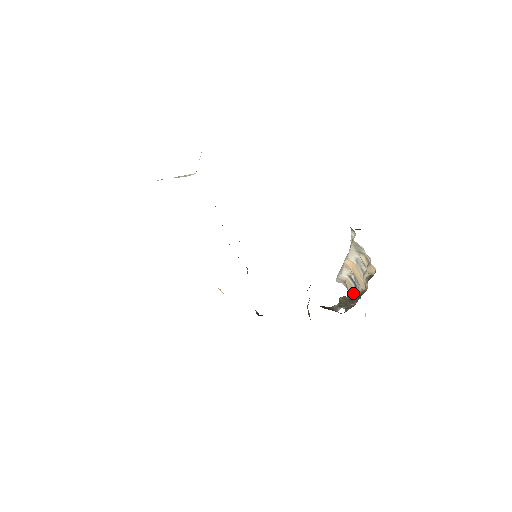
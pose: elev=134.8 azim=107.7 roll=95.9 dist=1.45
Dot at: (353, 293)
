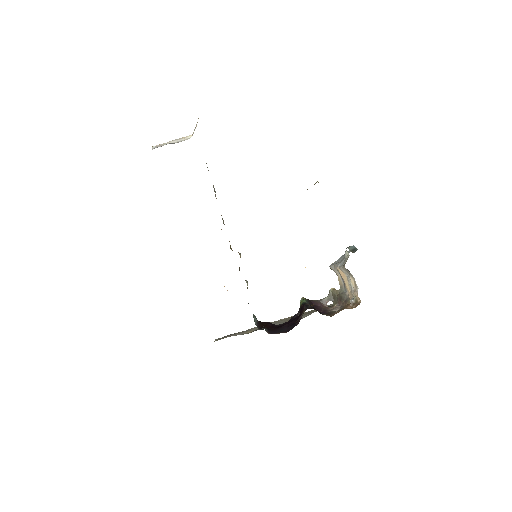
Dot at: (342, 289)
